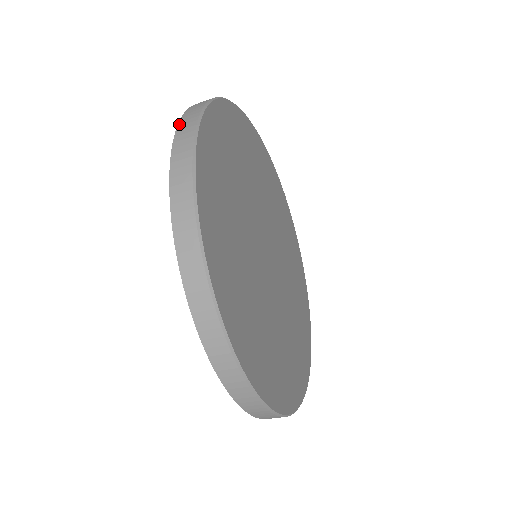
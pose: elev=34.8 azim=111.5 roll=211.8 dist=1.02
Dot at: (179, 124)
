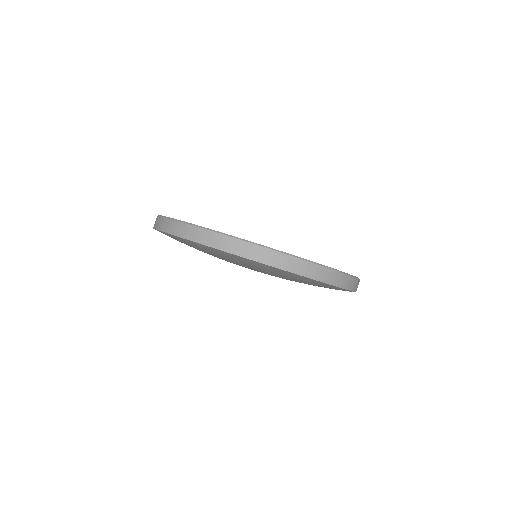
Dot at: occluded
